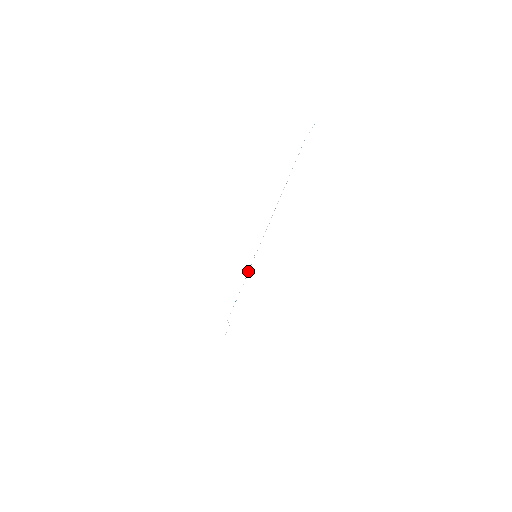
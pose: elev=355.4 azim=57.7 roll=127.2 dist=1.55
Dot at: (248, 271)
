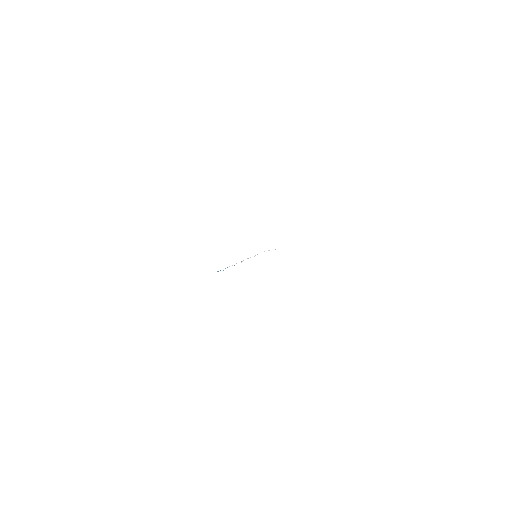
Dot at: occluded
